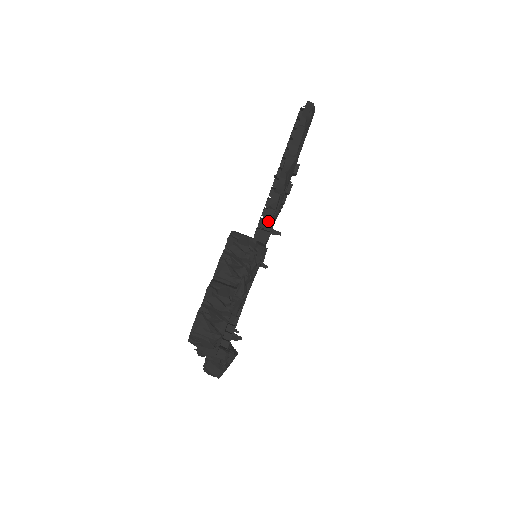
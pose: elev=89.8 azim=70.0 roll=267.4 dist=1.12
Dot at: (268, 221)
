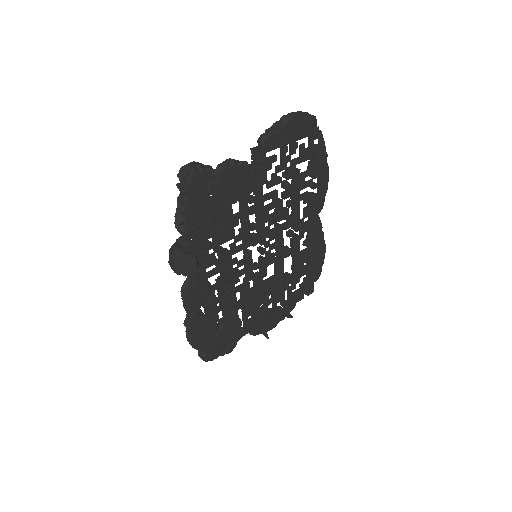
Dot at: (261, 138)
